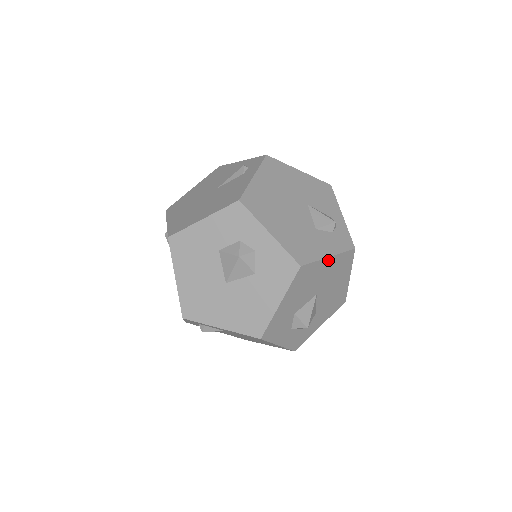
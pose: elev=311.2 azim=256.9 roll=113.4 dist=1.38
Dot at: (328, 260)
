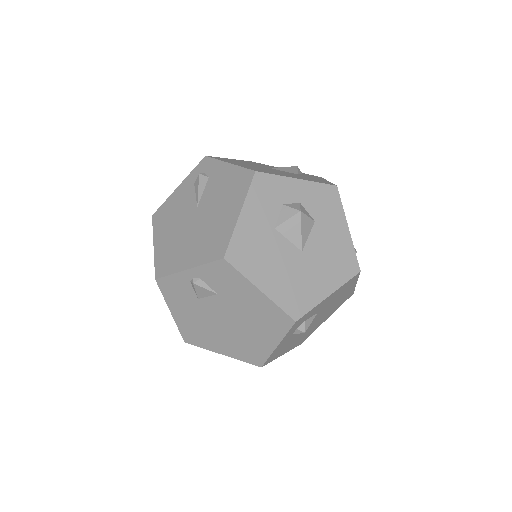
Dot at: occluded
